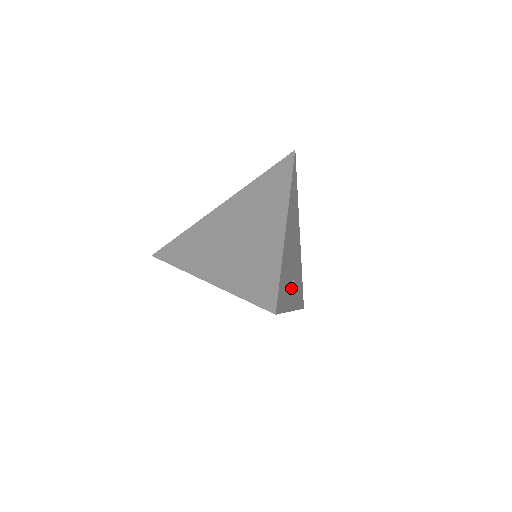
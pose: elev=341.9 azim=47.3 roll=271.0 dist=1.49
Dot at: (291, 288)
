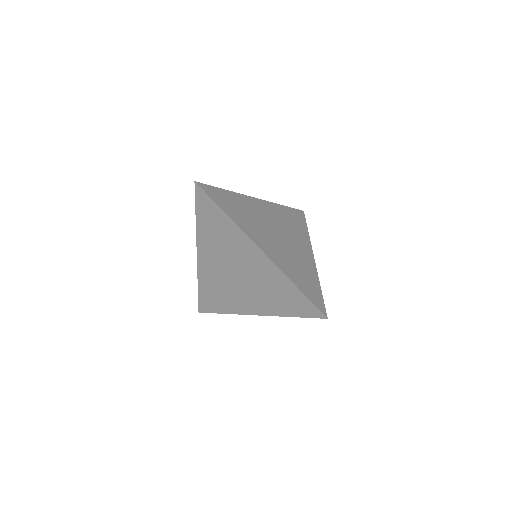
Dot at: occluded
